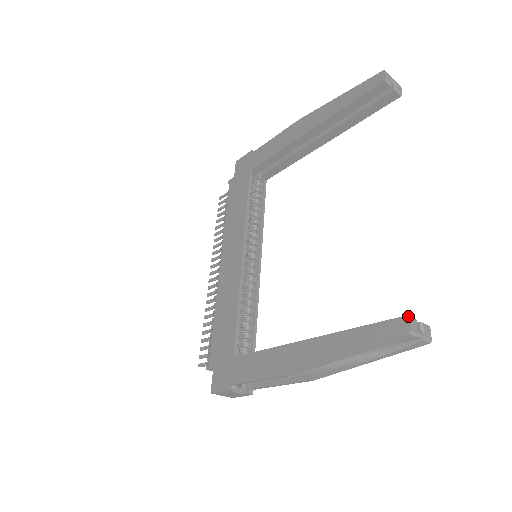
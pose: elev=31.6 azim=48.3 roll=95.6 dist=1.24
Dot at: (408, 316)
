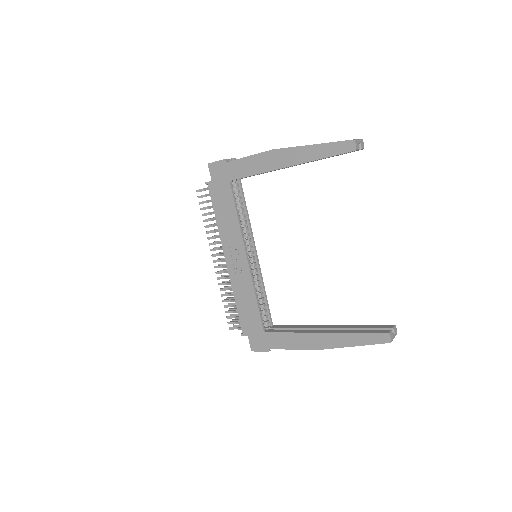
Dot at: (389, 334)
